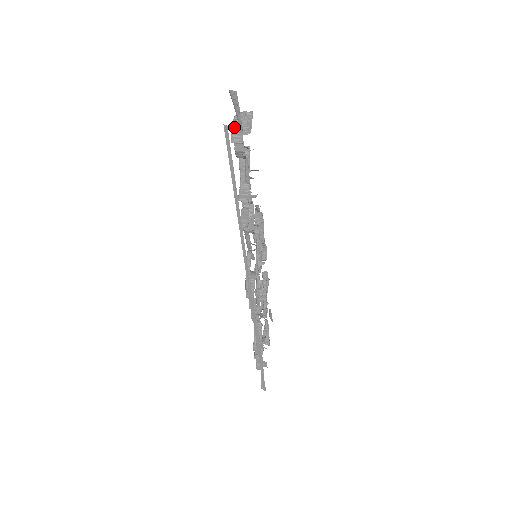
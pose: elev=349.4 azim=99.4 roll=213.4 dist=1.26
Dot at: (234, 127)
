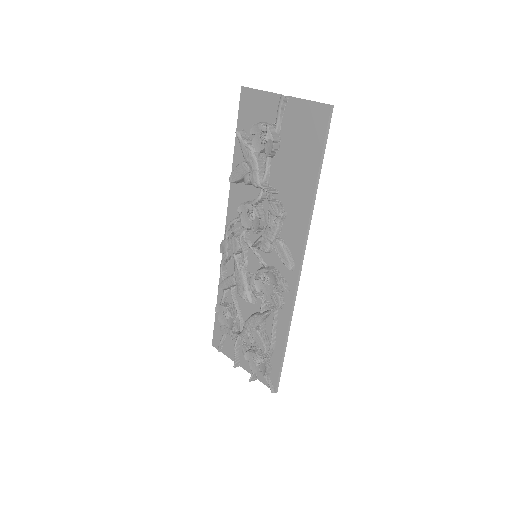
Dot at: (271, 129)
